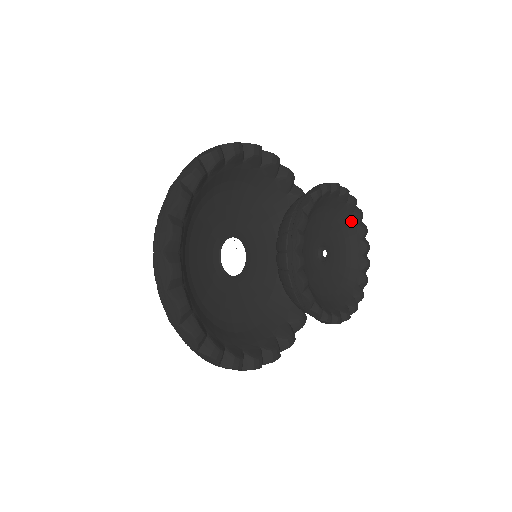
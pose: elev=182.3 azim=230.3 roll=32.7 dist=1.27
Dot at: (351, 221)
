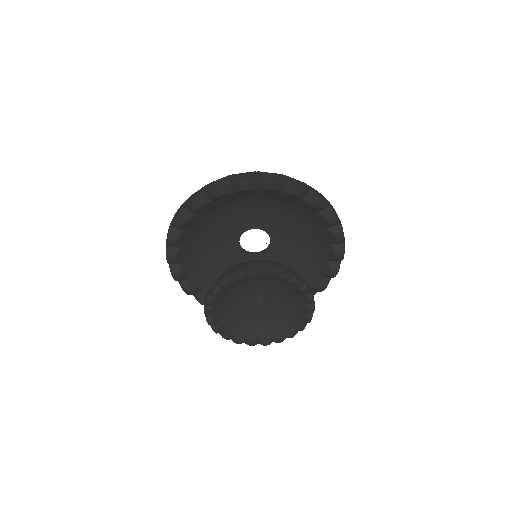
Dot at: (253, 277)
